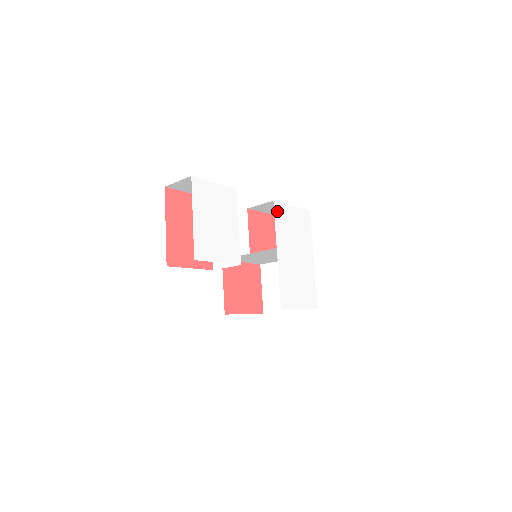
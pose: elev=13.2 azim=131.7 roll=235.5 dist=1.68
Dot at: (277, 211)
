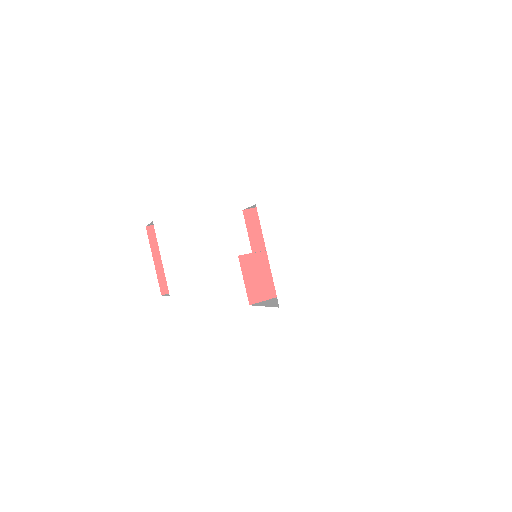
Dot at: (262, 213)
